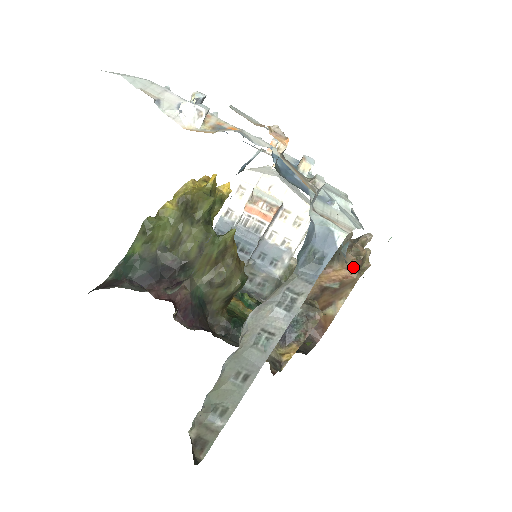
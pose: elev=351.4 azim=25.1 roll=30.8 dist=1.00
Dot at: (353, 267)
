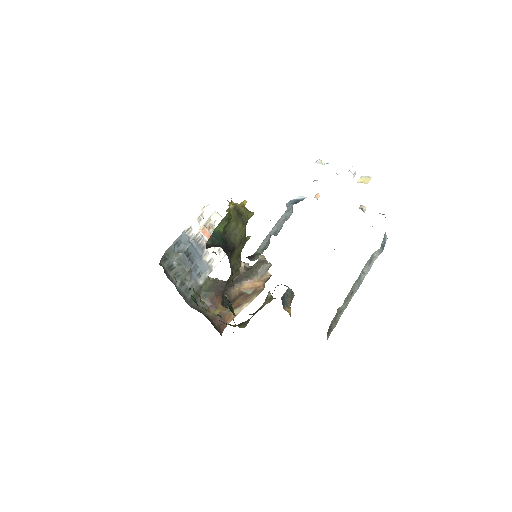
Dot at: (266, 280)
